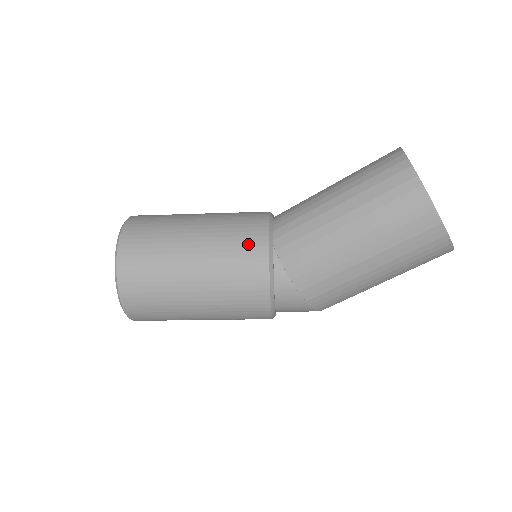
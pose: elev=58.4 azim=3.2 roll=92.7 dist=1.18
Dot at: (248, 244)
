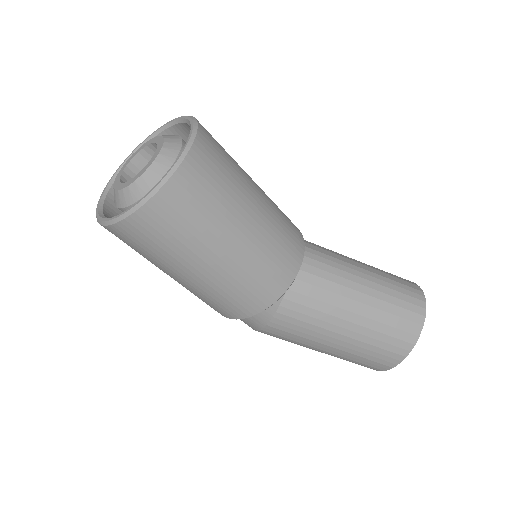
Dot at: (278, 272)
